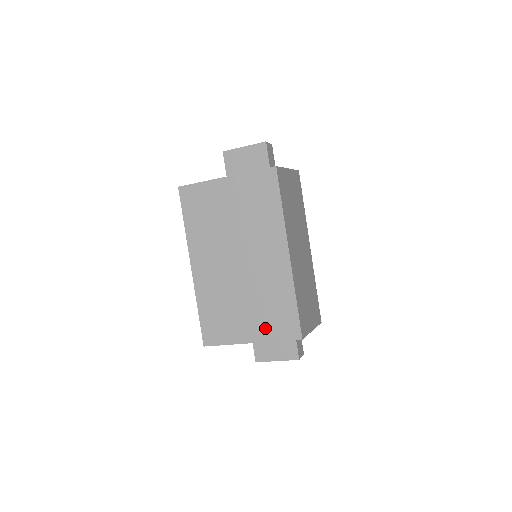
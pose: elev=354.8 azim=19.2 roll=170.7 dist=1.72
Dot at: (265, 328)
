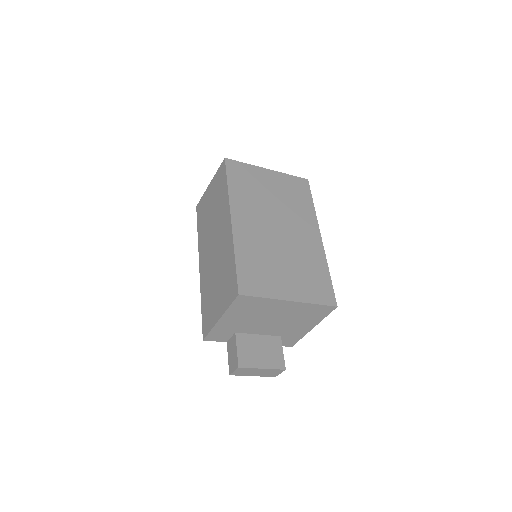
Dot at: (304, 290)
